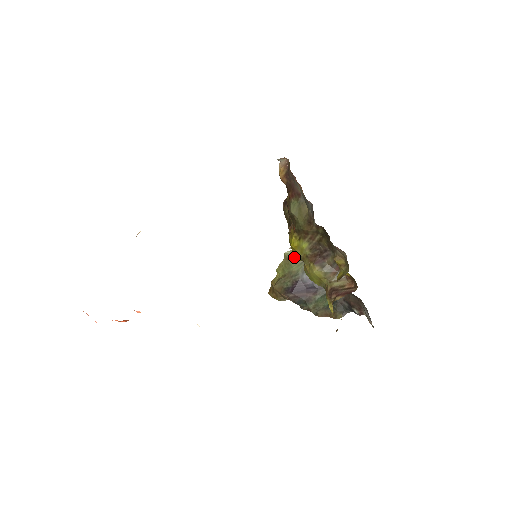
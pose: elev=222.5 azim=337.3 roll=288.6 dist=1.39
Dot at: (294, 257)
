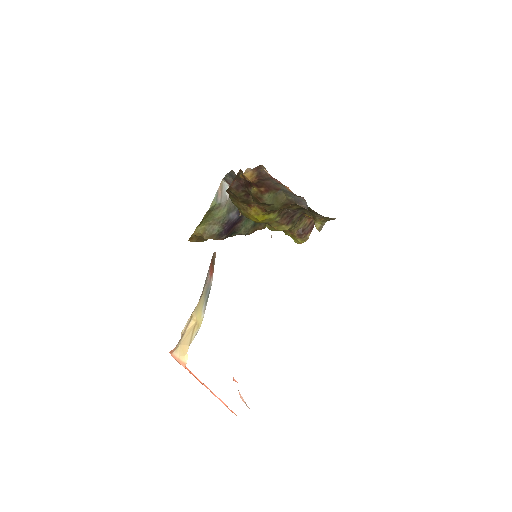
Dot at: (216, 207)
